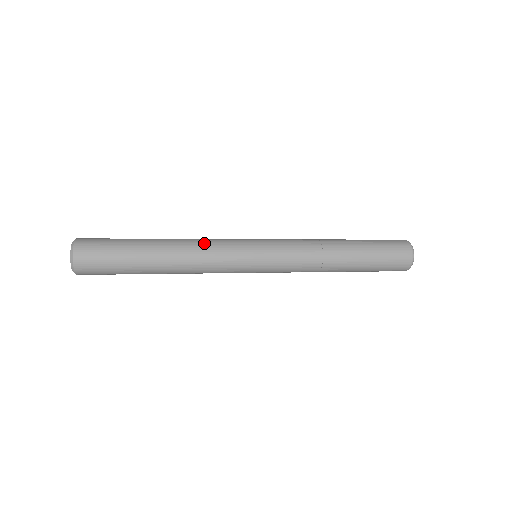
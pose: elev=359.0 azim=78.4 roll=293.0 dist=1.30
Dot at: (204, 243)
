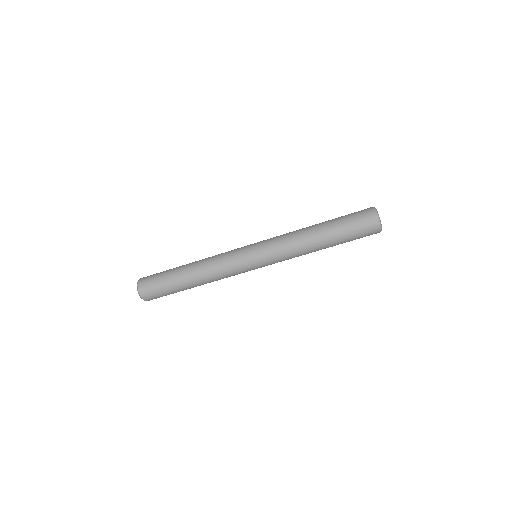
Dot at: occluded
